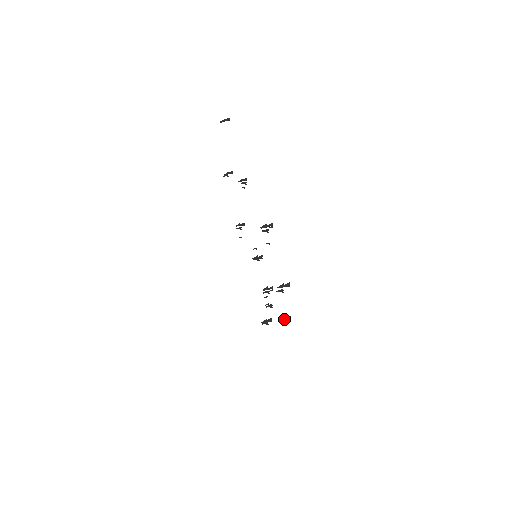
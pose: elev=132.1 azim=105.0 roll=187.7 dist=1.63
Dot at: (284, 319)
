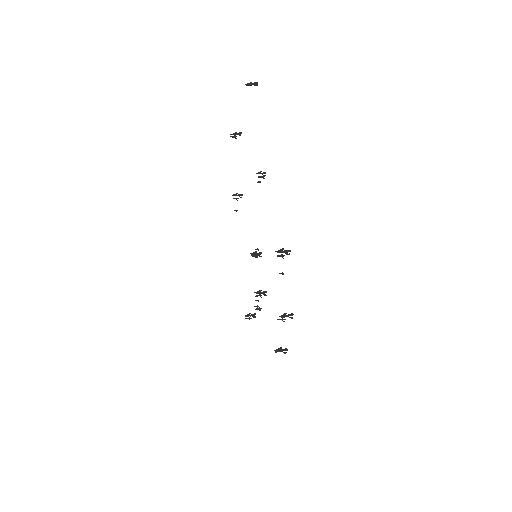
Dot at: (280, 351)
